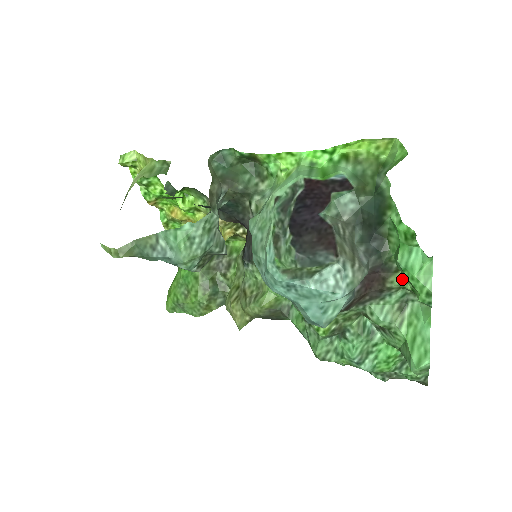
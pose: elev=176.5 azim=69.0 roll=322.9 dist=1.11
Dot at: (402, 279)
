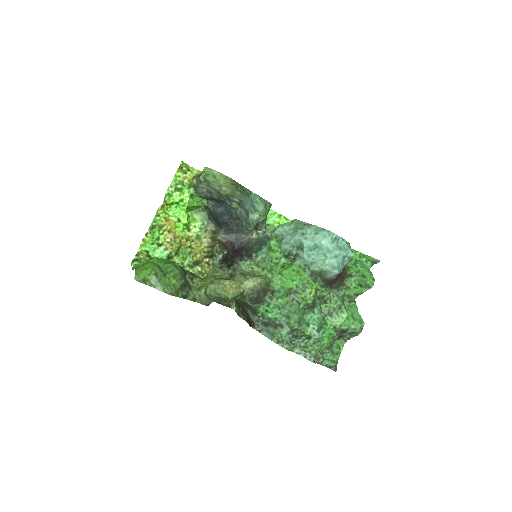
Dot at: (350, 281)
